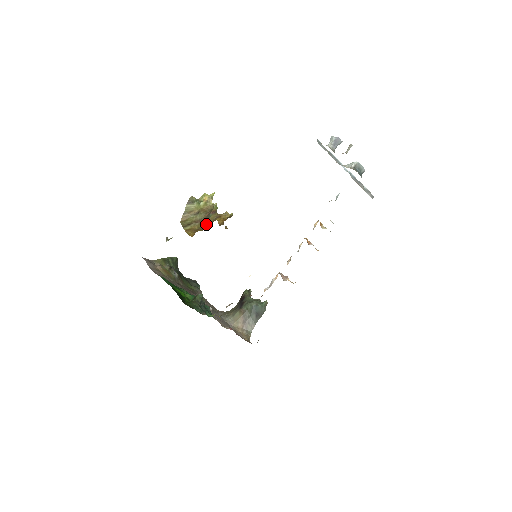
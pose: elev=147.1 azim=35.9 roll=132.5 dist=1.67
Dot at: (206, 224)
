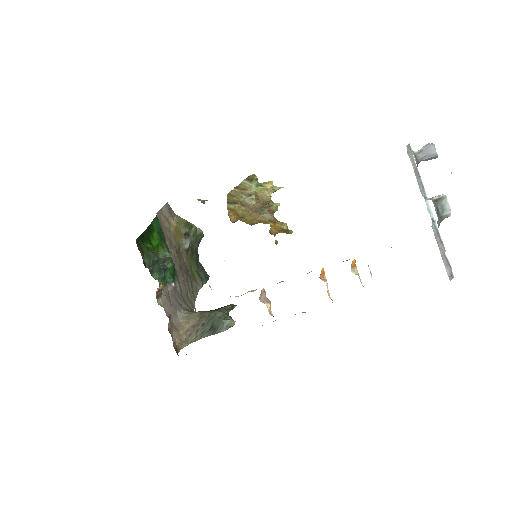
Dot at: (254, 218)
